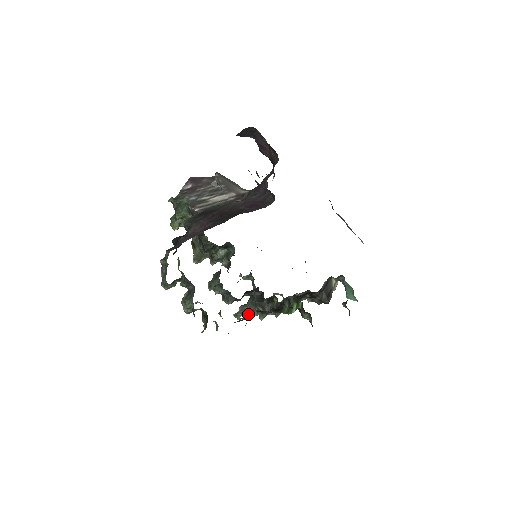
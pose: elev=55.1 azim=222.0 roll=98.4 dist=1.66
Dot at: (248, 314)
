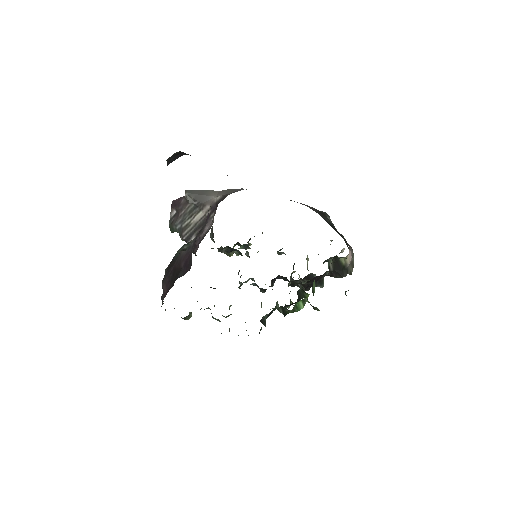
Dot at: (262, 319)
